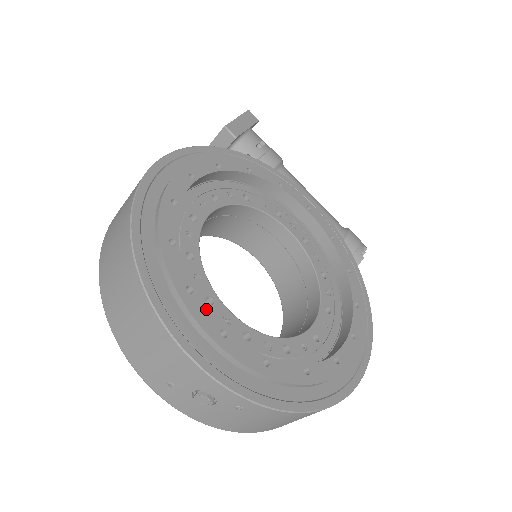
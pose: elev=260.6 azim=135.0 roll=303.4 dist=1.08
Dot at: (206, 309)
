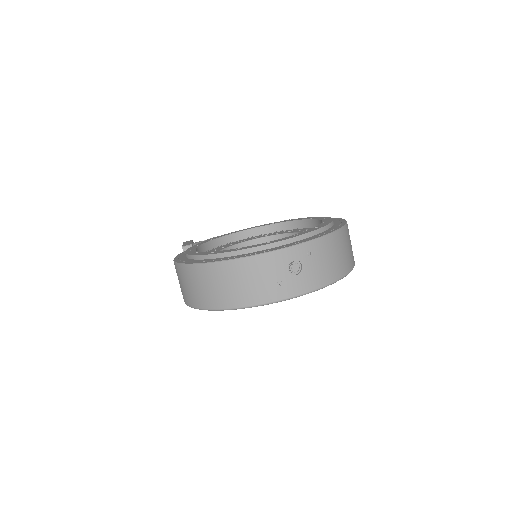
Dot at: (252, 246)
